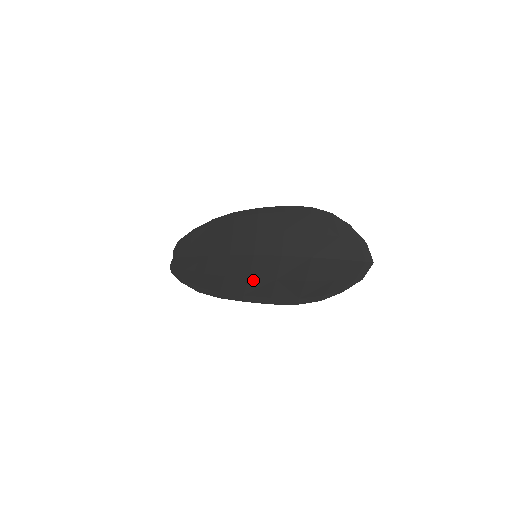
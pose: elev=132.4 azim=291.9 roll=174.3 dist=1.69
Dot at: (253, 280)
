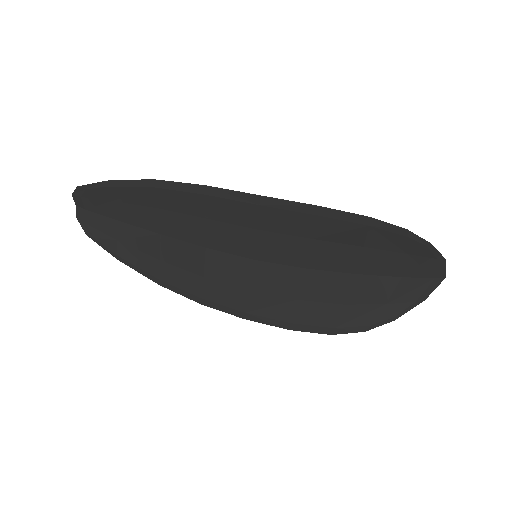
Dot at: (258, 295)
